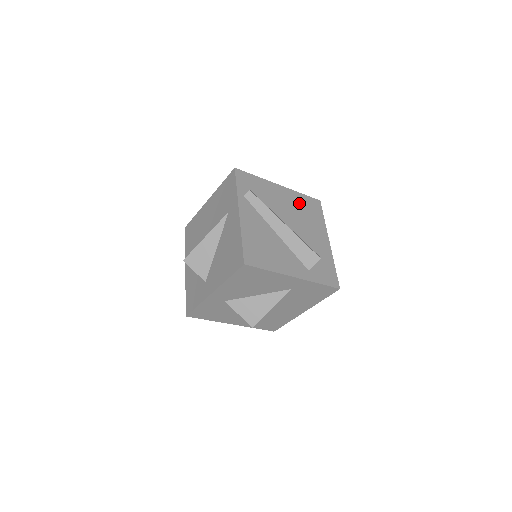
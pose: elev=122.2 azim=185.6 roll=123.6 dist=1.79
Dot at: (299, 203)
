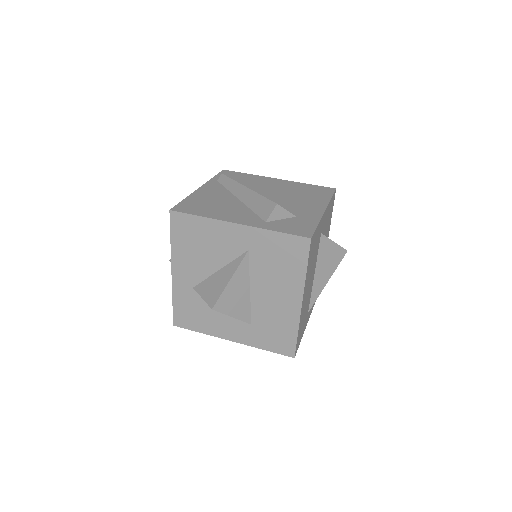
Dot at: (297, 188)
